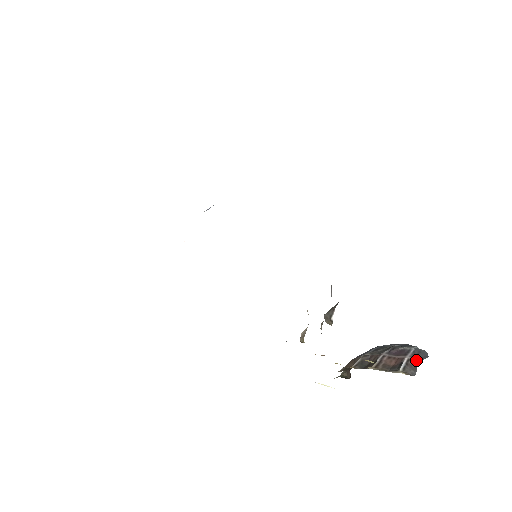
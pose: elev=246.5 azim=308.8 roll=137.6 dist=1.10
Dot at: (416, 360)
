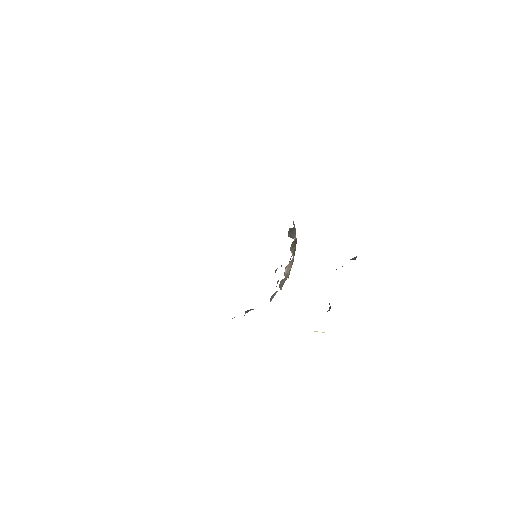
Dot at: (356, 257)
